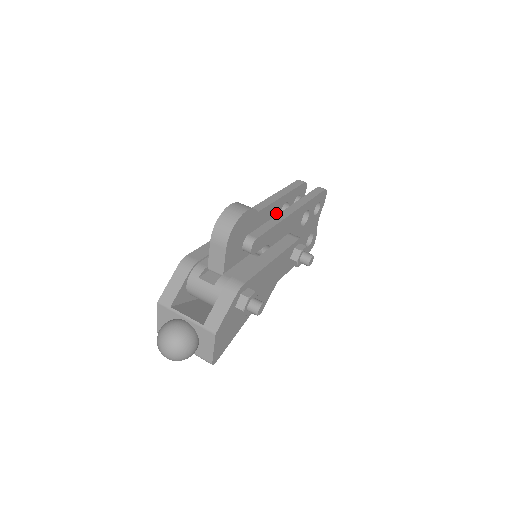
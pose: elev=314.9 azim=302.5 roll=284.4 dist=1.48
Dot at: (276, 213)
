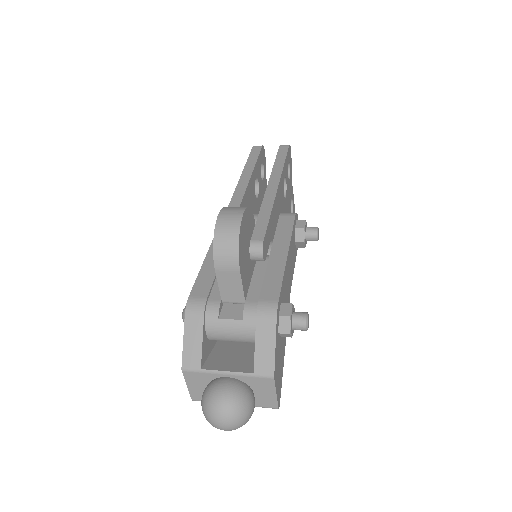
Dot at: (252, 196)
